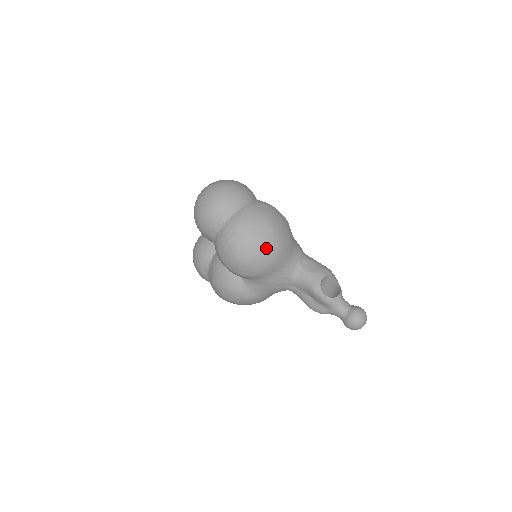
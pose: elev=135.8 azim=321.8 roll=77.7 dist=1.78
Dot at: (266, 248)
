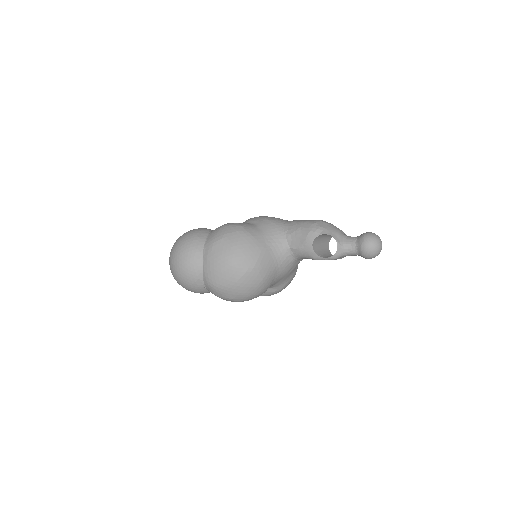
Dot at: (247, 281)
